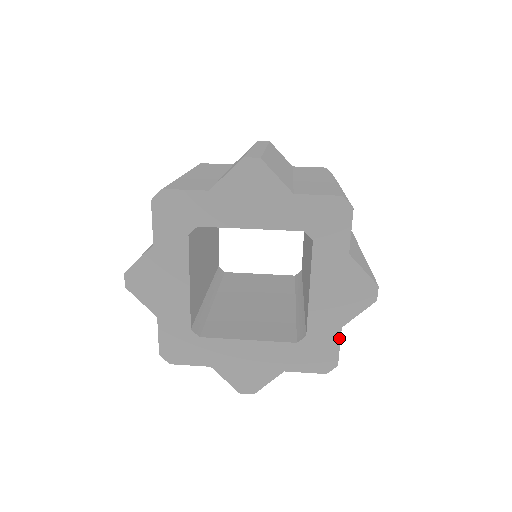
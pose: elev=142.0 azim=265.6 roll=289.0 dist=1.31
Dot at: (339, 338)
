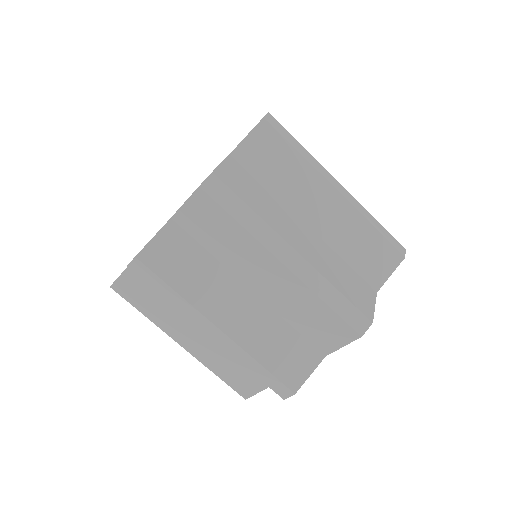
Dot at: occluded
